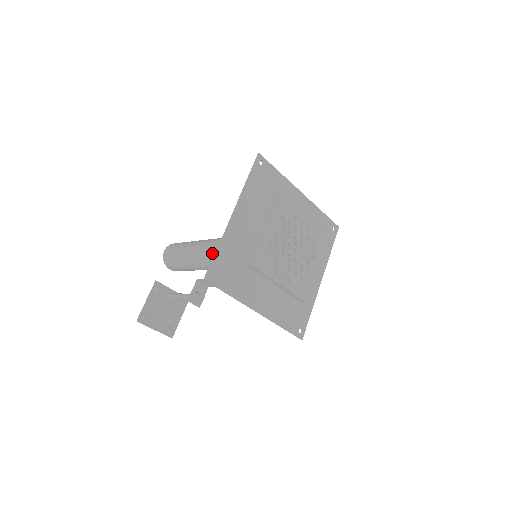
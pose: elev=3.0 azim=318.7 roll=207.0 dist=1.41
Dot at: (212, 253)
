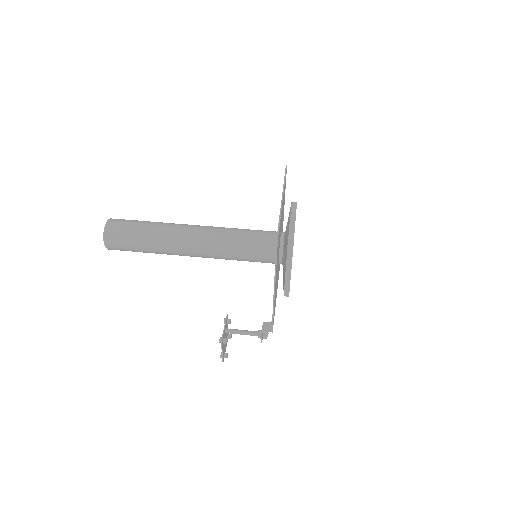
Dot at: occluded
